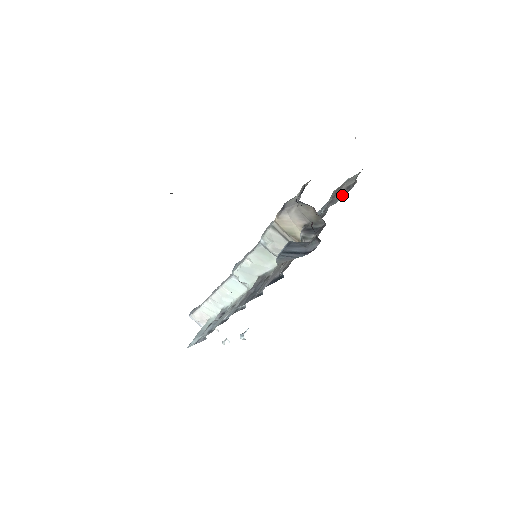
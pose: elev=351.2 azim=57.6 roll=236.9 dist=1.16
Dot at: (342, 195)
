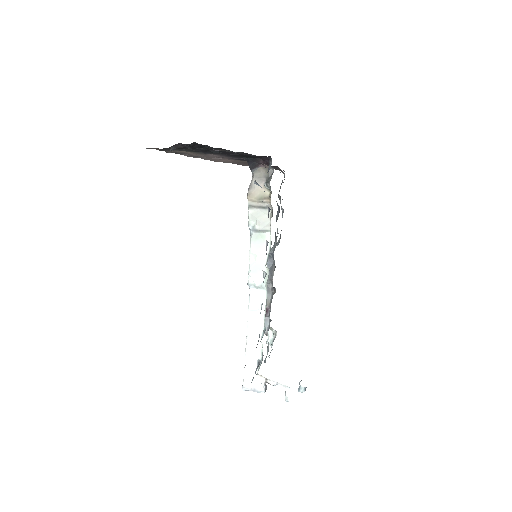
Dot at: (281, 184)
